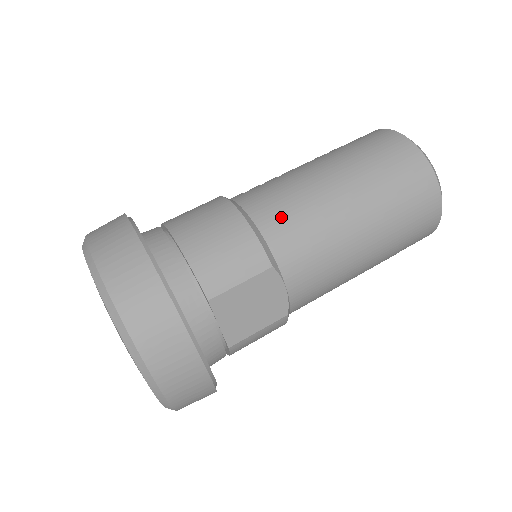
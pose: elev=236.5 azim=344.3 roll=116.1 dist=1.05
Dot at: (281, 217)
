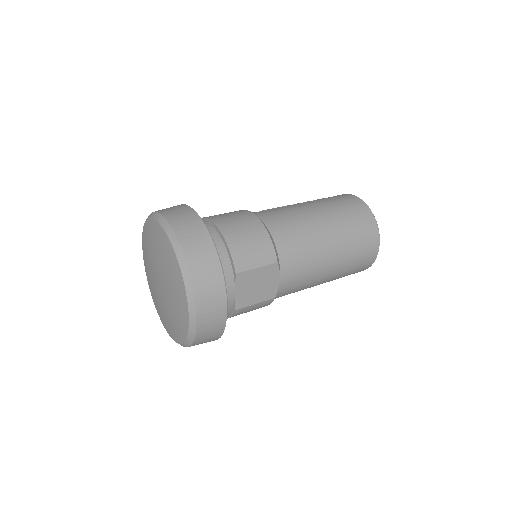
Dot at: (287, 233)
